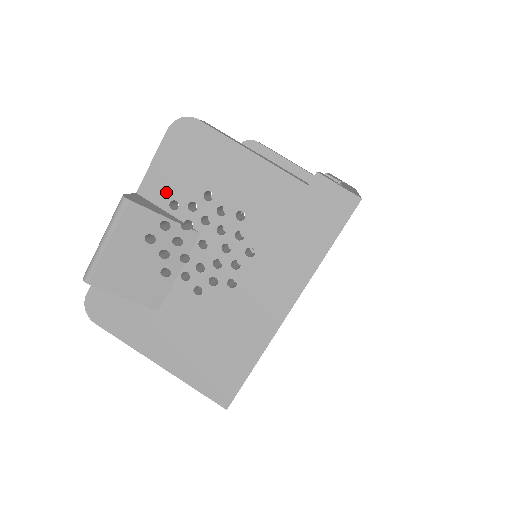
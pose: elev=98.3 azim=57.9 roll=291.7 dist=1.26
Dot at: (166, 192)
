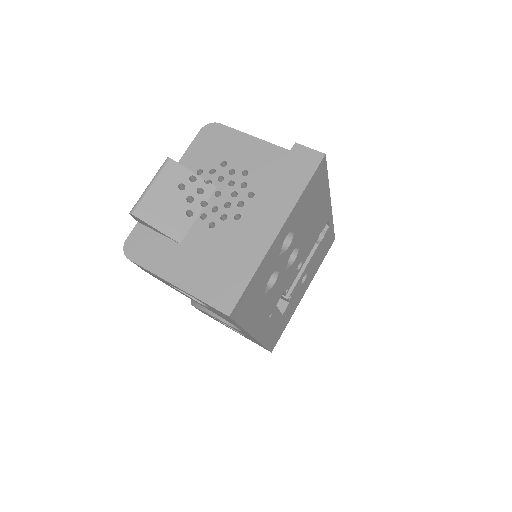
Dot at: (195, 165)
